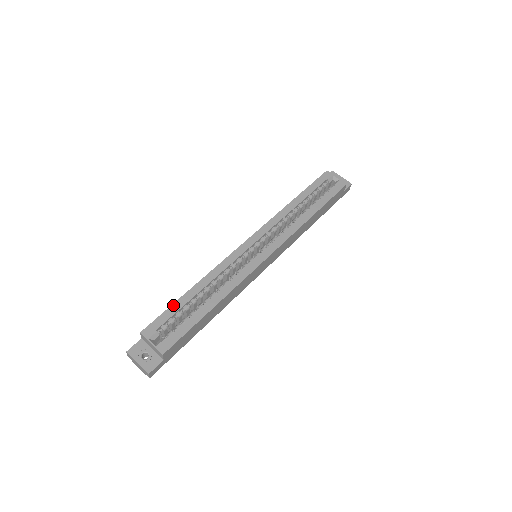
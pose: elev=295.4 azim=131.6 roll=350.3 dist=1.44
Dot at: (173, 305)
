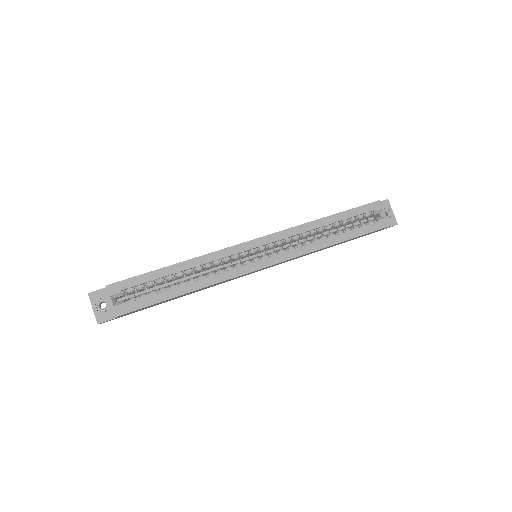
Dot at: (149, 273)
